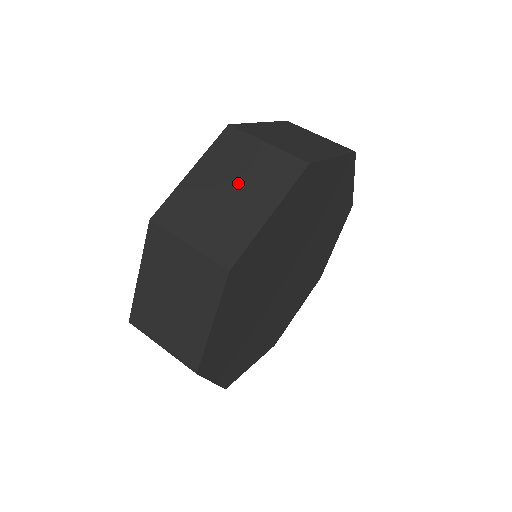
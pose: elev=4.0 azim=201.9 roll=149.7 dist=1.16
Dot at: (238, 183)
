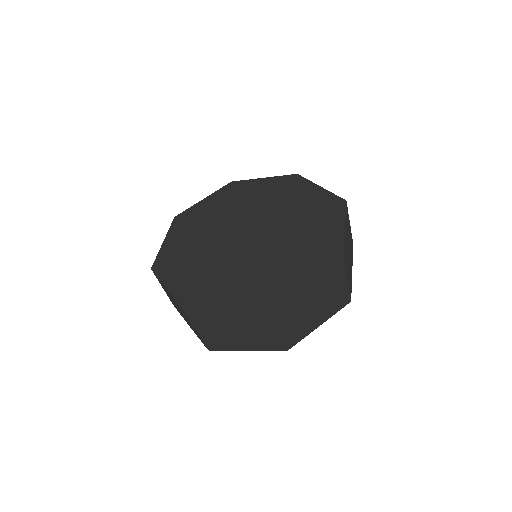
Dot at: (321, 302)
